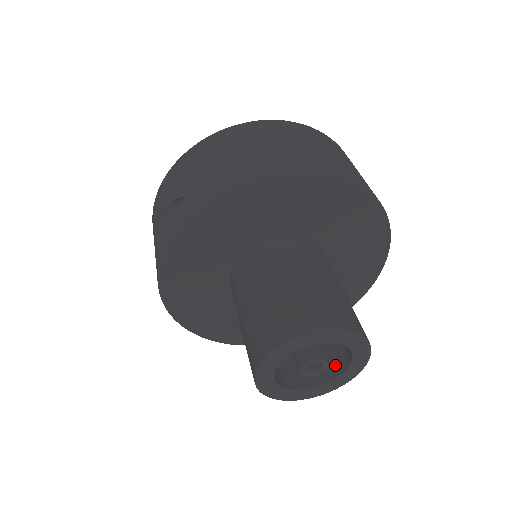
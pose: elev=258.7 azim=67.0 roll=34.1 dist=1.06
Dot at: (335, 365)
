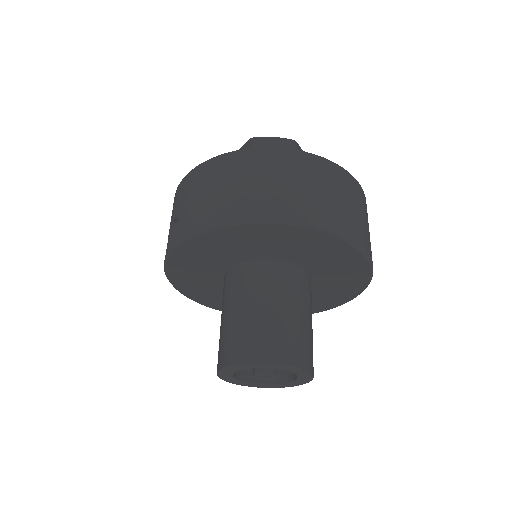
Dot at: occluded
